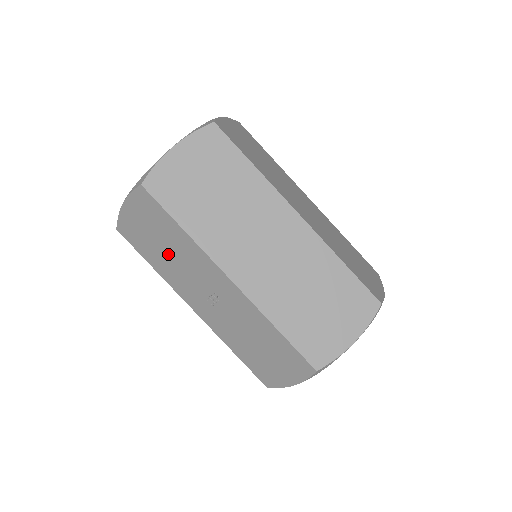
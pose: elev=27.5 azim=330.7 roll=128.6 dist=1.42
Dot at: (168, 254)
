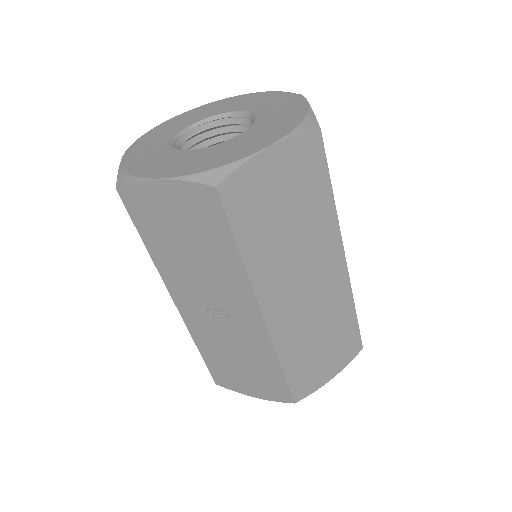
Dot at: (188, 254)
